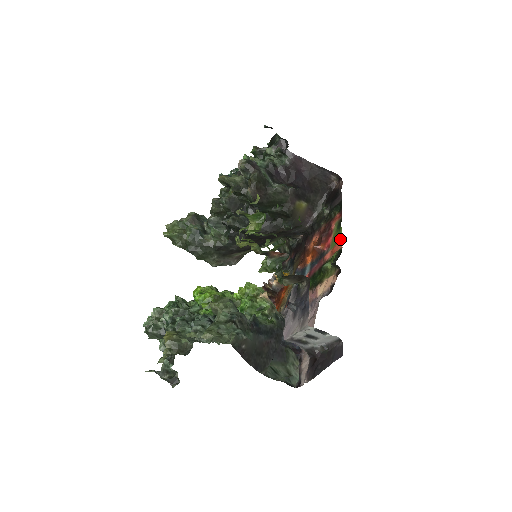
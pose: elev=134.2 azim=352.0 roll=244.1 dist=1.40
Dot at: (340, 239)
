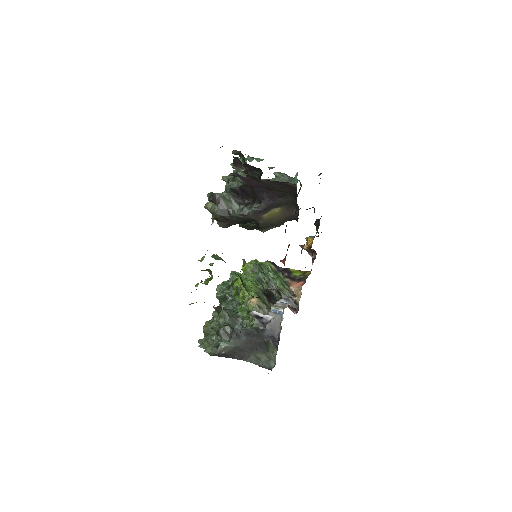
Dot at: occluded
